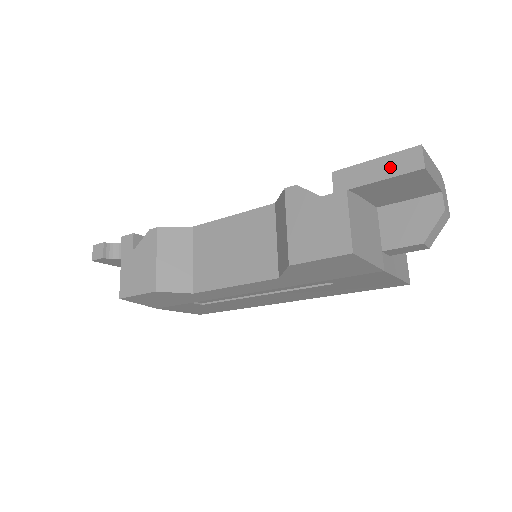
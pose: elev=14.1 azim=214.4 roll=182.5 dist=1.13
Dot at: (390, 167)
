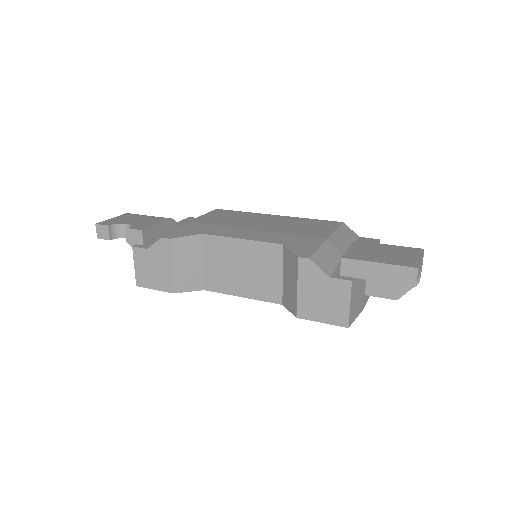
Dot at: (390, 275)
